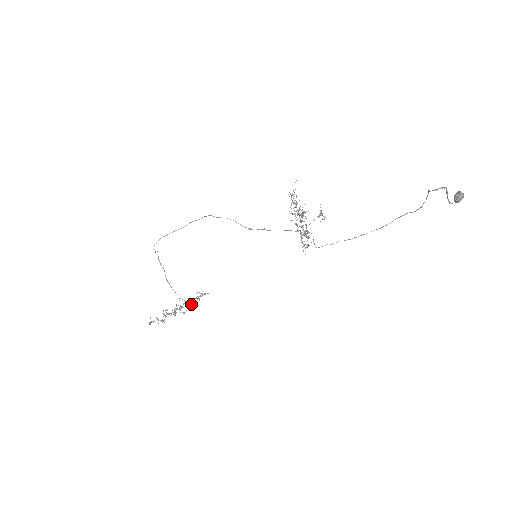
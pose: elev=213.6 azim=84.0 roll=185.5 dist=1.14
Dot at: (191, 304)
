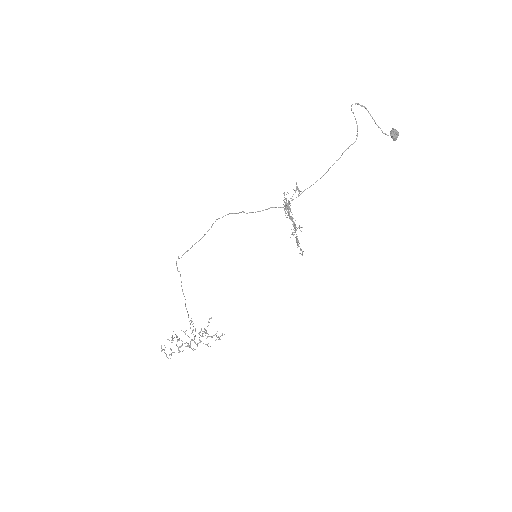
Dot at: (204, 332)
